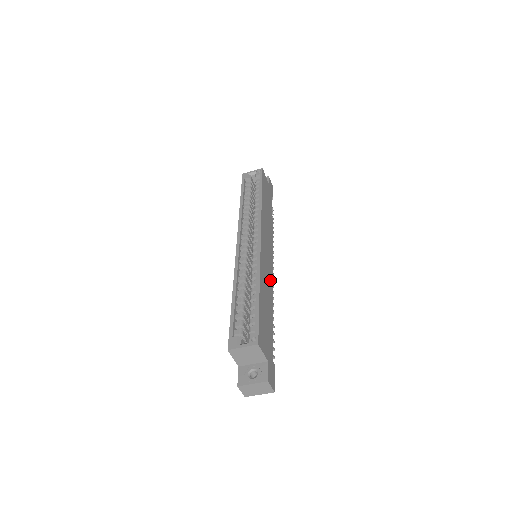
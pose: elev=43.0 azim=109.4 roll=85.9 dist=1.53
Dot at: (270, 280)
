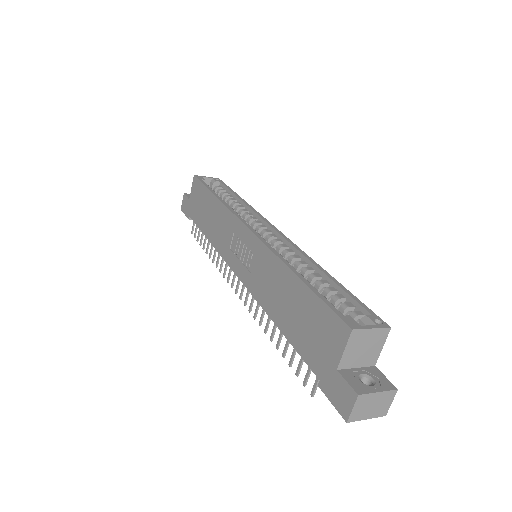
Dot at: occluded
